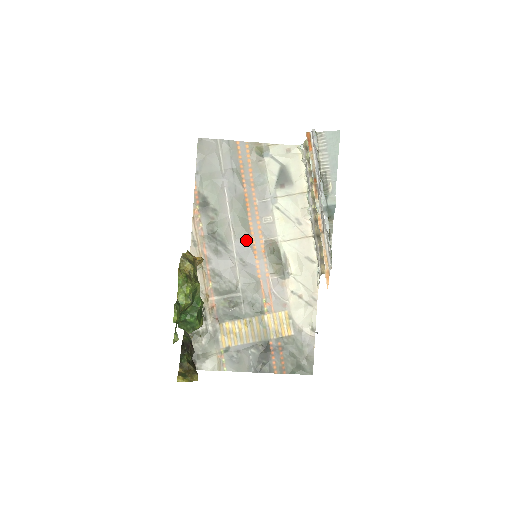
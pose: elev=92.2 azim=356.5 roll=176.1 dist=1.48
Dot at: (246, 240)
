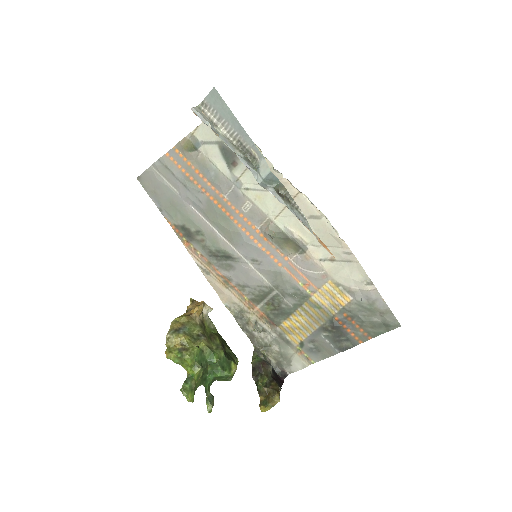
Dot at: (243, 240)
